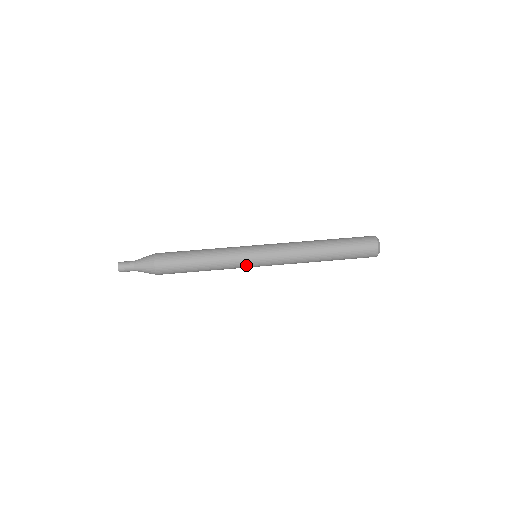
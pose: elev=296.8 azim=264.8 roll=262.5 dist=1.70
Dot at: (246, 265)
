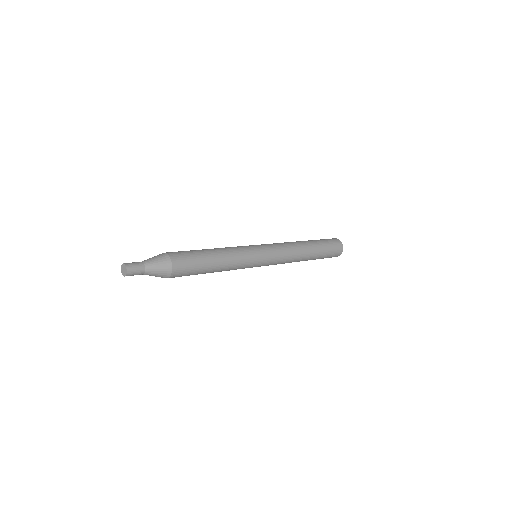
Dot at: (254, 262)
